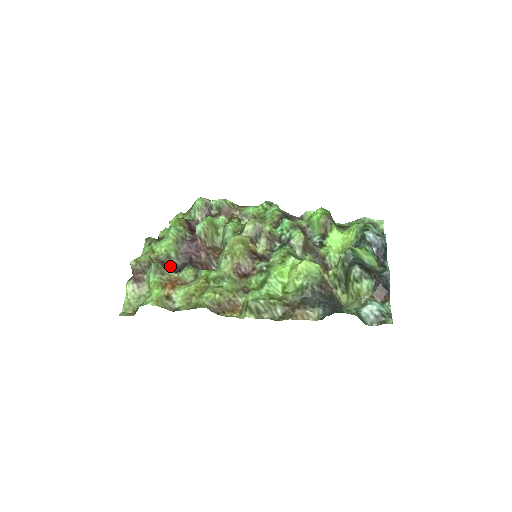
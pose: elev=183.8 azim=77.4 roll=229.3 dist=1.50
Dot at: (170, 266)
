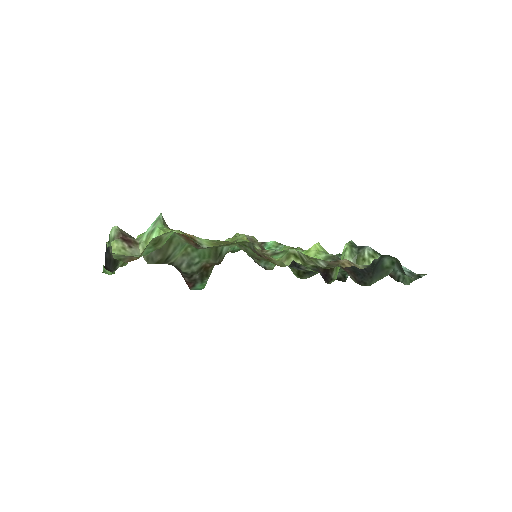
Dot at: occluded
